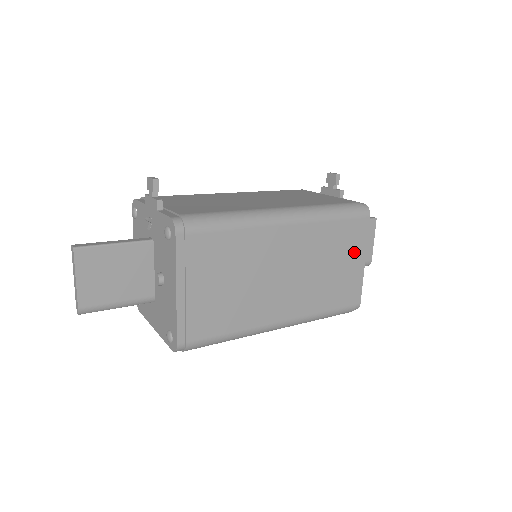
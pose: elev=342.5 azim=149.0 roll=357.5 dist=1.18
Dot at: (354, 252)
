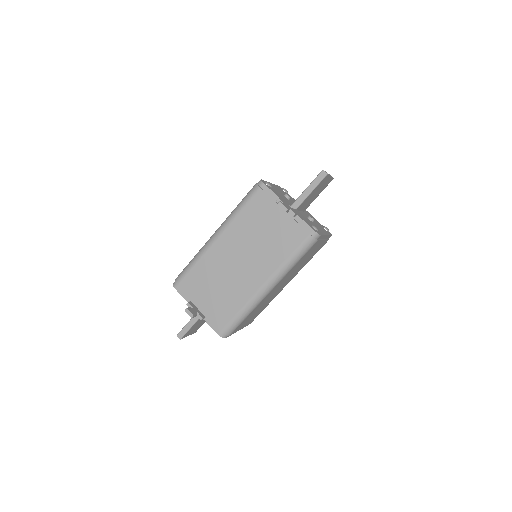
Dot at: (317, 245)
